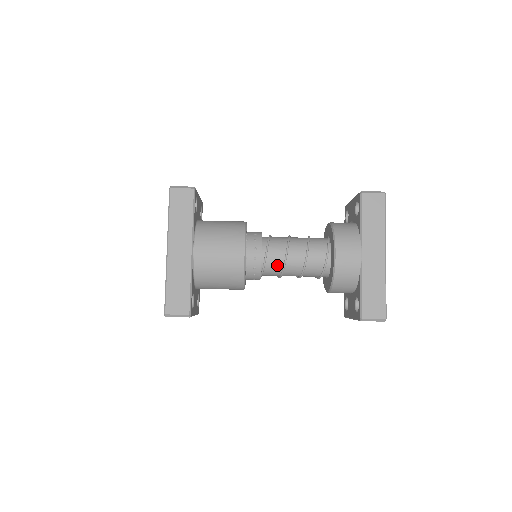
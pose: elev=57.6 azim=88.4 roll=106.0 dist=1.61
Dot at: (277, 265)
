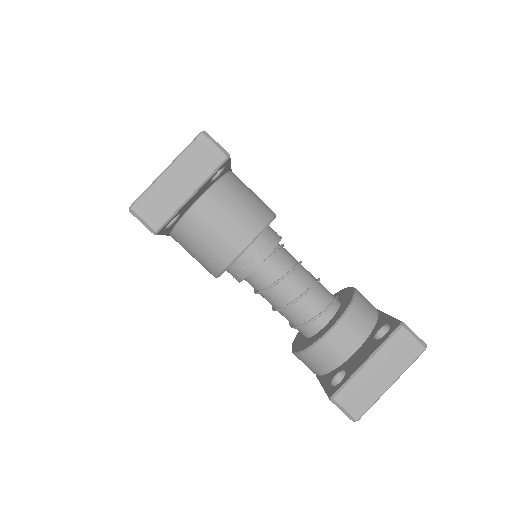
Dot at: (291, 259)
